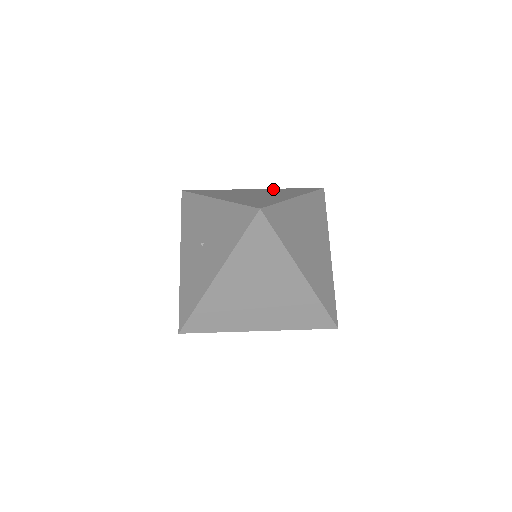
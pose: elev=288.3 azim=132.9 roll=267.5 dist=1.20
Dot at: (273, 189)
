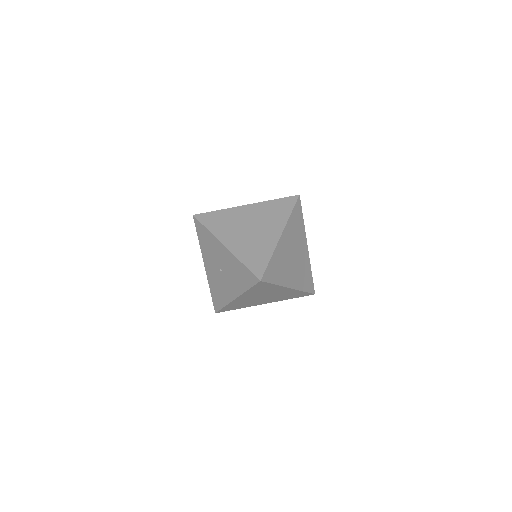
Dot at: (261, 205)
